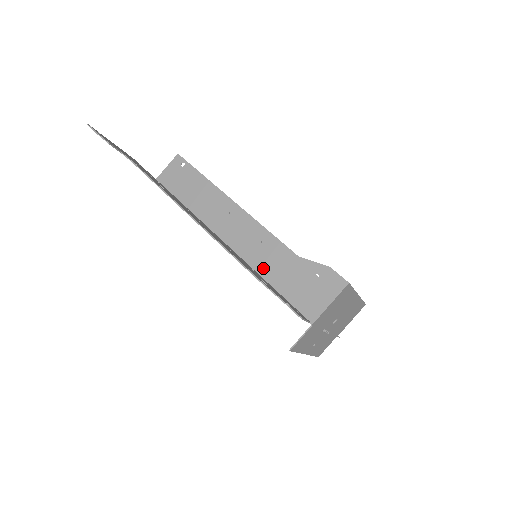
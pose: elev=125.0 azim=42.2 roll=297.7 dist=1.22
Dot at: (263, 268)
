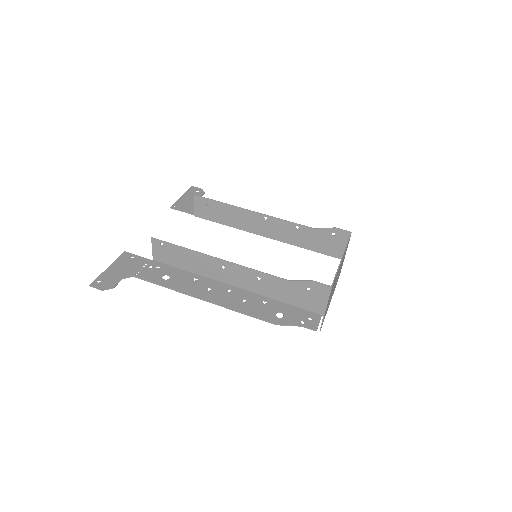
Dot at: (270, 294)
